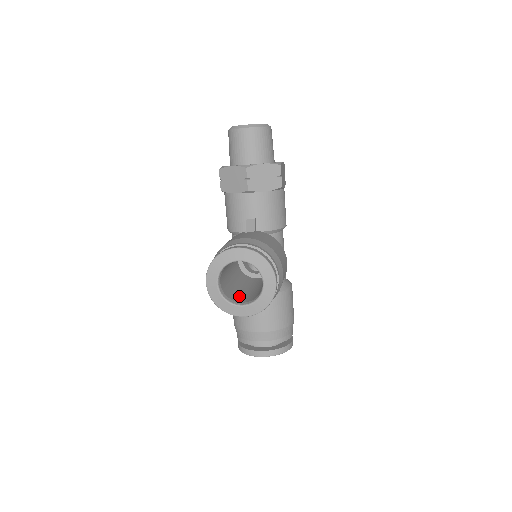
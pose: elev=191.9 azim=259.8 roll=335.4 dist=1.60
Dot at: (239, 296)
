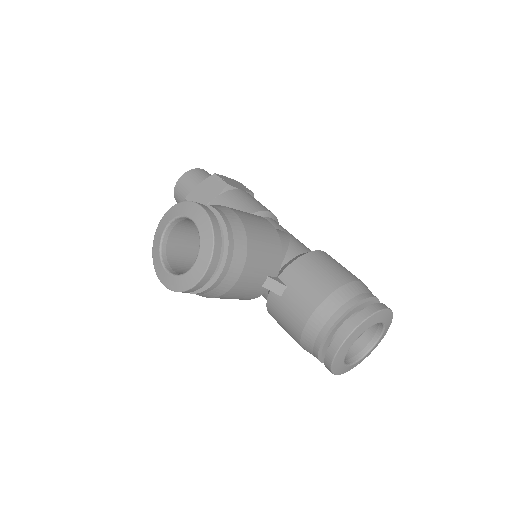
Dot at: occluded
